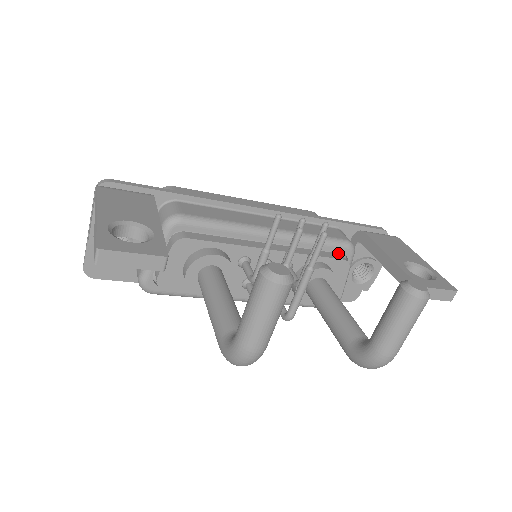
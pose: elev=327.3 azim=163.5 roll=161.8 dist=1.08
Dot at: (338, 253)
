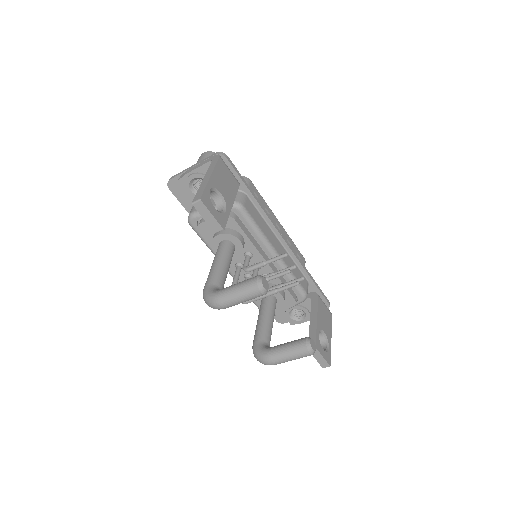
Dot at: (296, 294)
